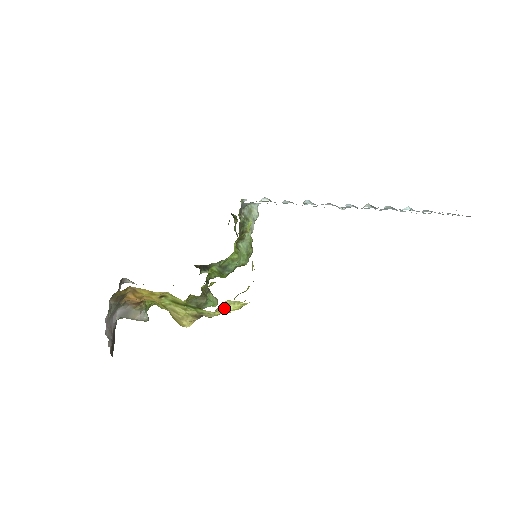
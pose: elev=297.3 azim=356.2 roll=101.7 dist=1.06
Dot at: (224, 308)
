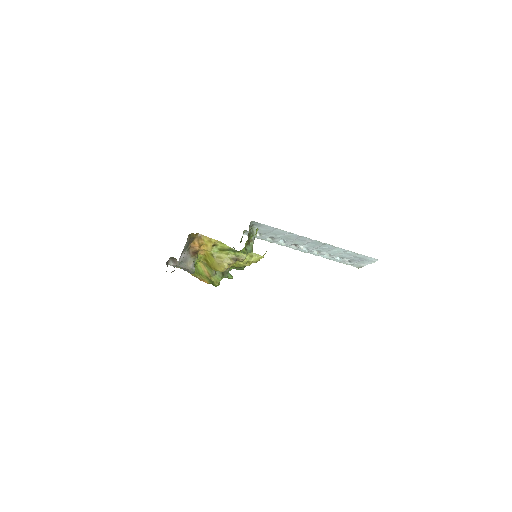
Dot at: (250, 257)
